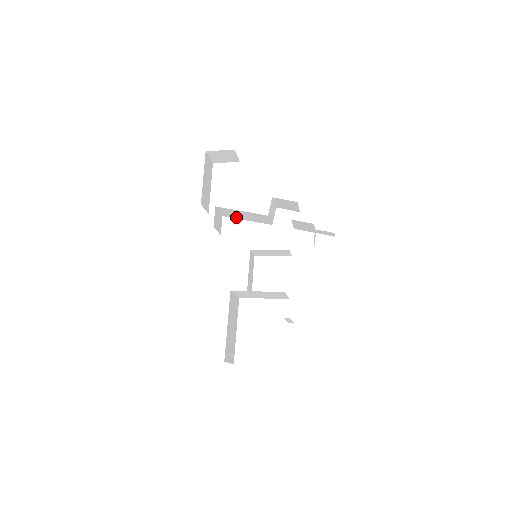
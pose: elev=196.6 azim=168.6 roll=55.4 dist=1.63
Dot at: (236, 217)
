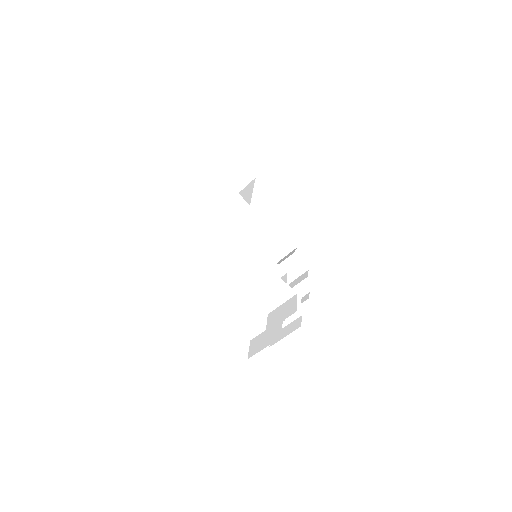
Dot at: (234, 220)
